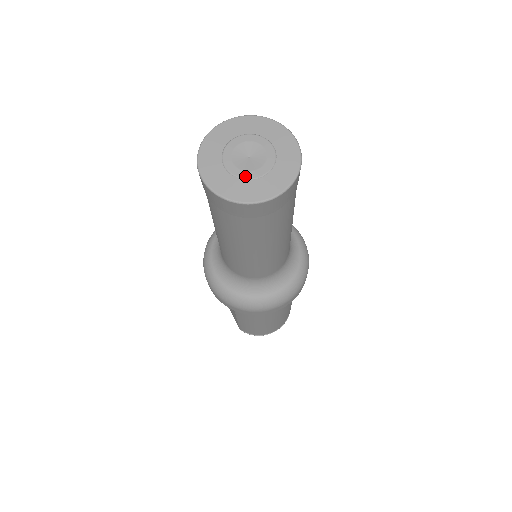
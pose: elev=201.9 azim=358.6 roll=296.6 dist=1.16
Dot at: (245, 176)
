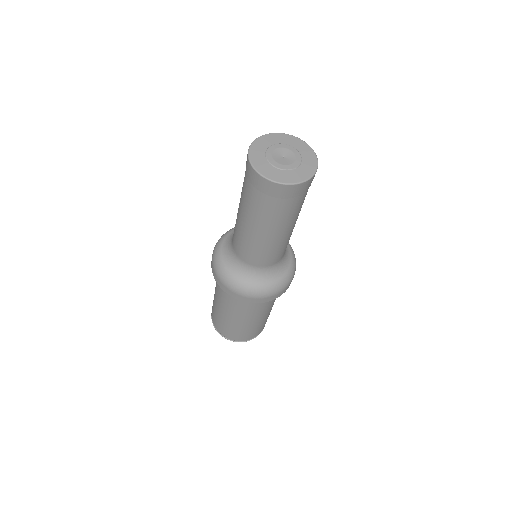
Dot at: (269, 159)
